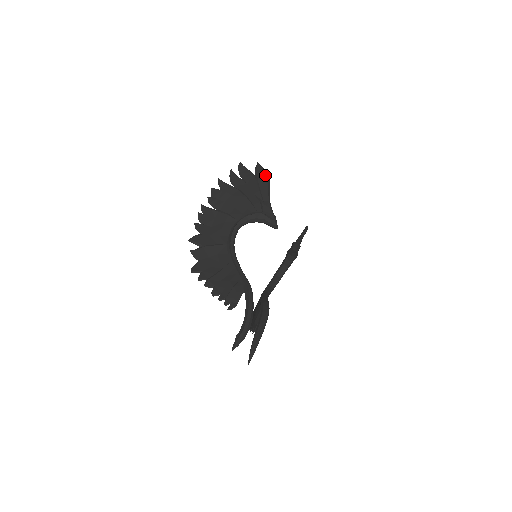
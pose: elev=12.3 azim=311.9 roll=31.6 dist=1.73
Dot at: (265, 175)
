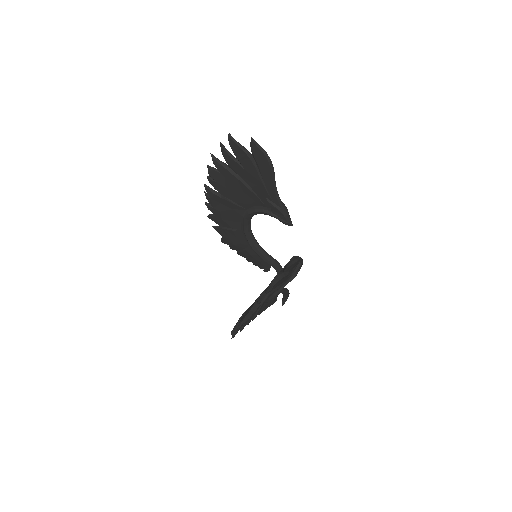
Dot at: occluded
